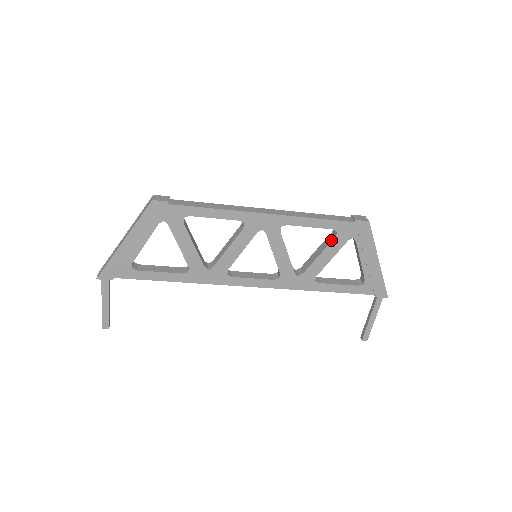
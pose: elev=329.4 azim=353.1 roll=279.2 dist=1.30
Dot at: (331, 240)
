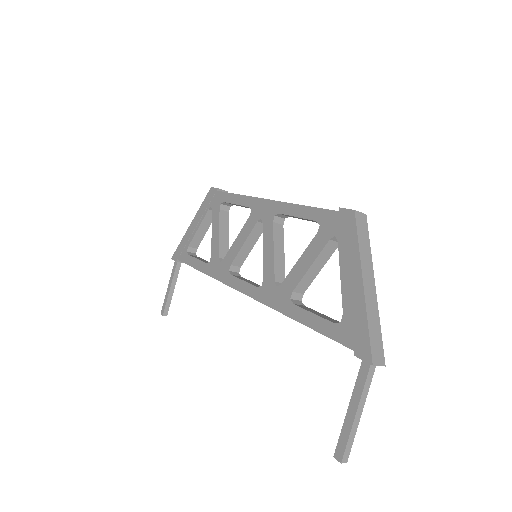
Dot at: (314, 238)
